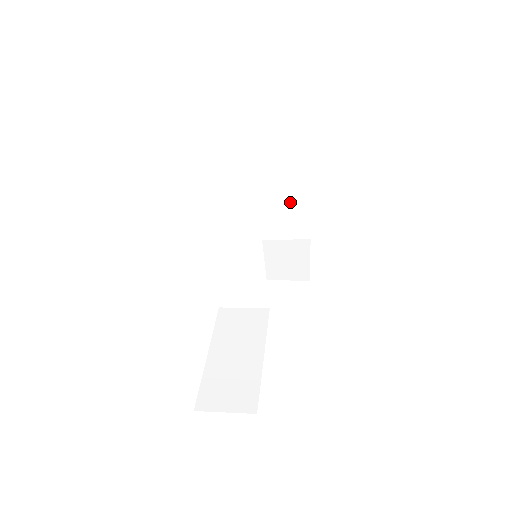
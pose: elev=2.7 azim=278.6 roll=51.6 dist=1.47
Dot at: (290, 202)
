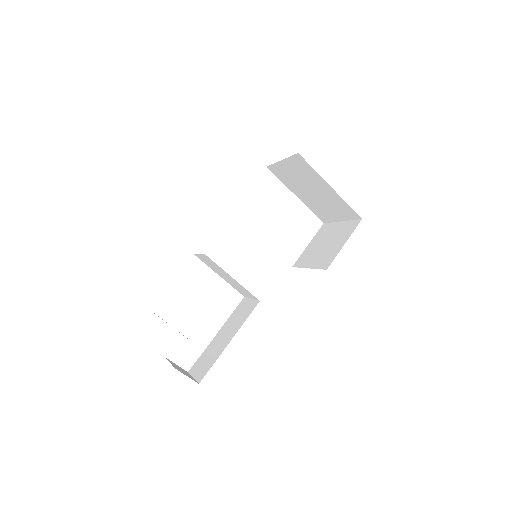
Dot at: (321, 189)
